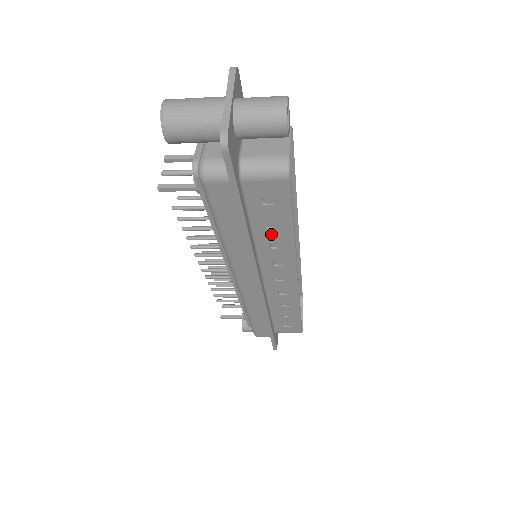
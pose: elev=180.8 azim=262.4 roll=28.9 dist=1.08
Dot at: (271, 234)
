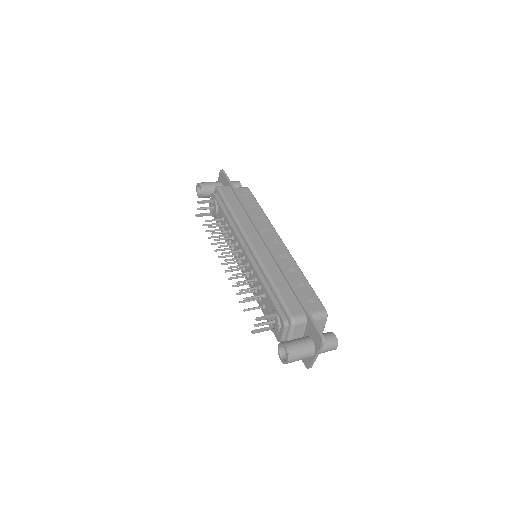
Dot at: occluded
